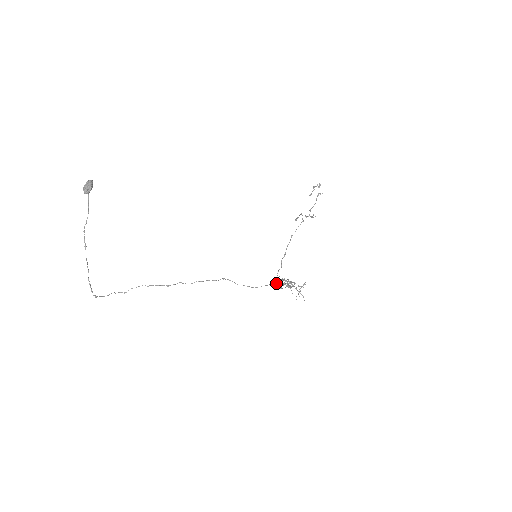
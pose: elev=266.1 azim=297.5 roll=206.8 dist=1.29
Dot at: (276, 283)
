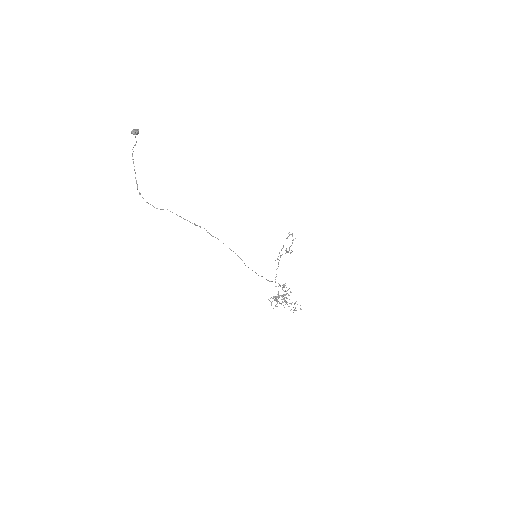
Dot at: occluded
